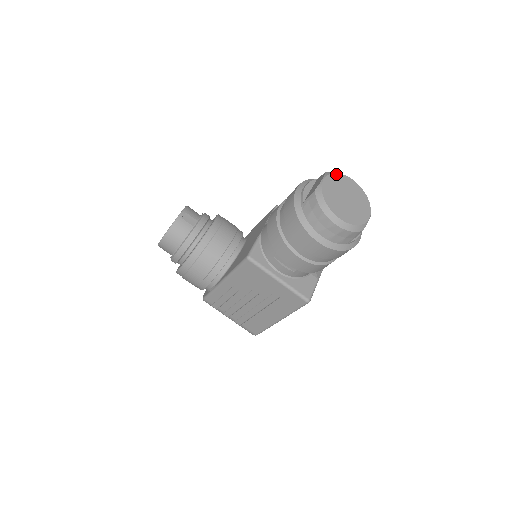
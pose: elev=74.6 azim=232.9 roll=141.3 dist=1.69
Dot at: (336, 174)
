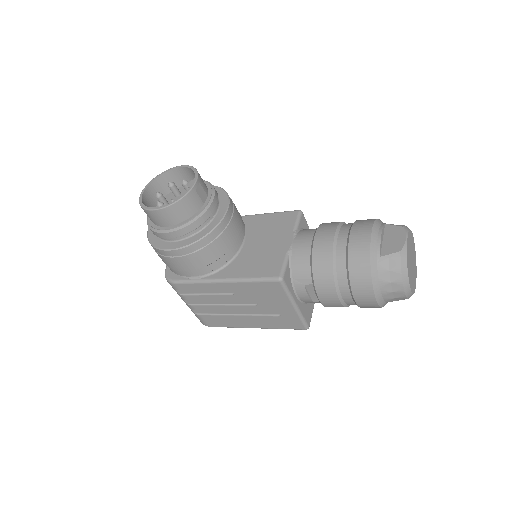
Dot at: (410, 231)
